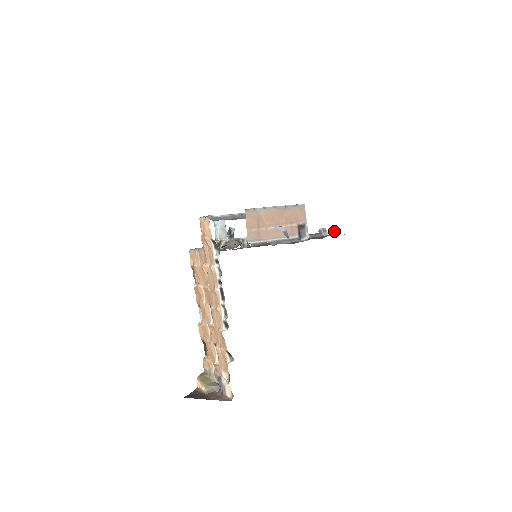
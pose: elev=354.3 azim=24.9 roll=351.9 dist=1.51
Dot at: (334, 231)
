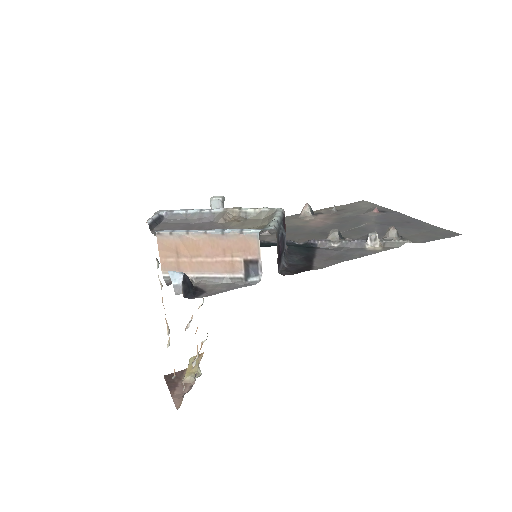
Dot at: (397, 240)
